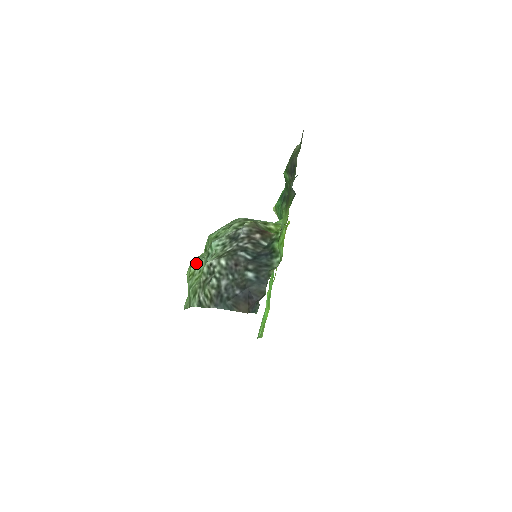
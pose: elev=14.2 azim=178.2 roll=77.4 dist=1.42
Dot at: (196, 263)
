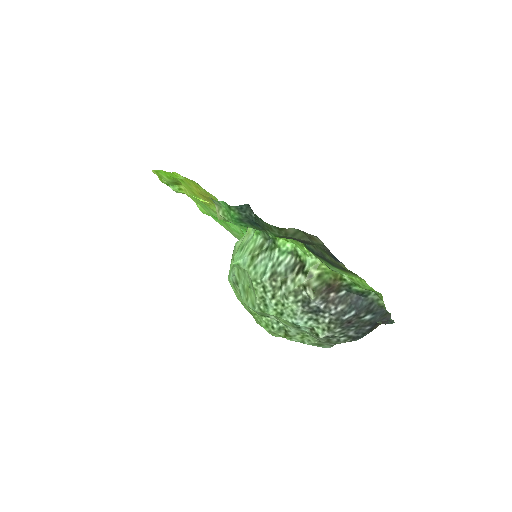
Dot at: (280, 331)
